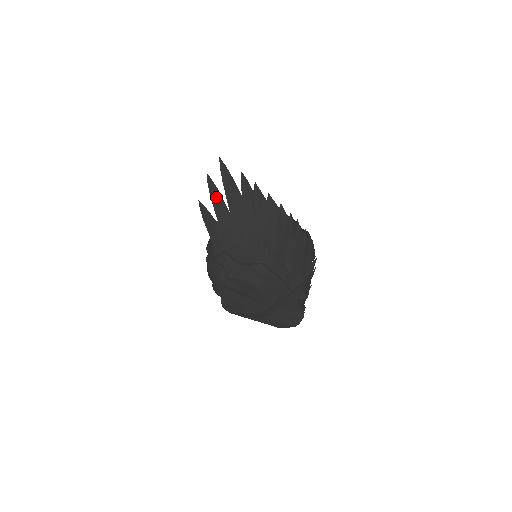
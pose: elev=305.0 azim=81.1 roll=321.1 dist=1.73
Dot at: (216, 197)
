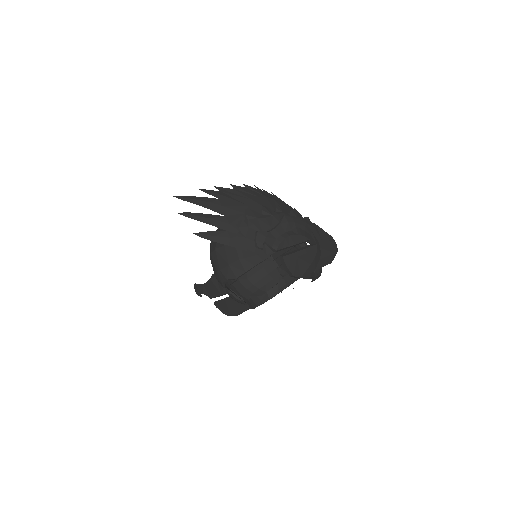
Dot at: (203, 217)
